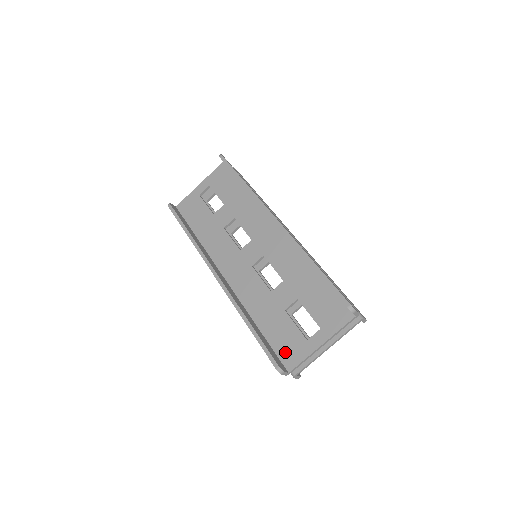
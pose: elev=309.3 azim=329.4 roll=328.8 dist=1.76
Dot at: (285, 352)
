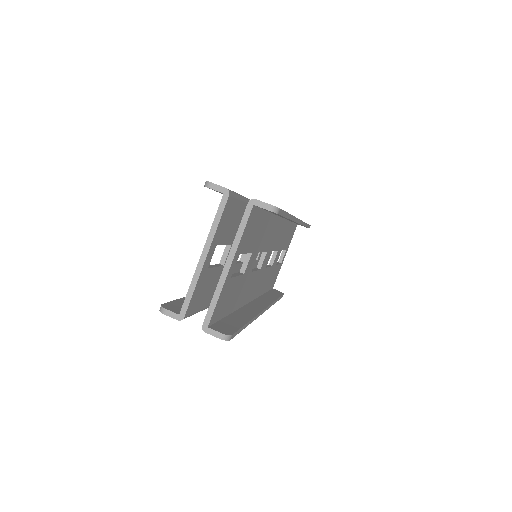
Dot at: occluded
